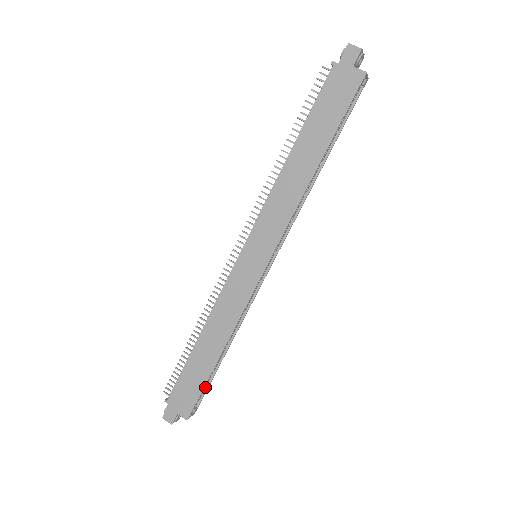
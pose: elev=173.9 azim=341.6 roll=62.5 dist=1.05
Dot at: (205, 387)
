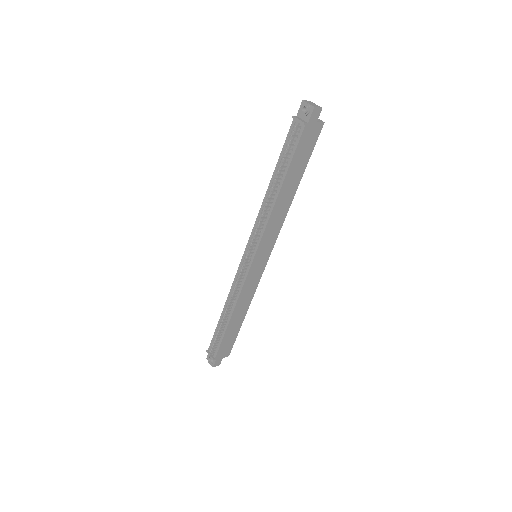
Dot at: occluded
